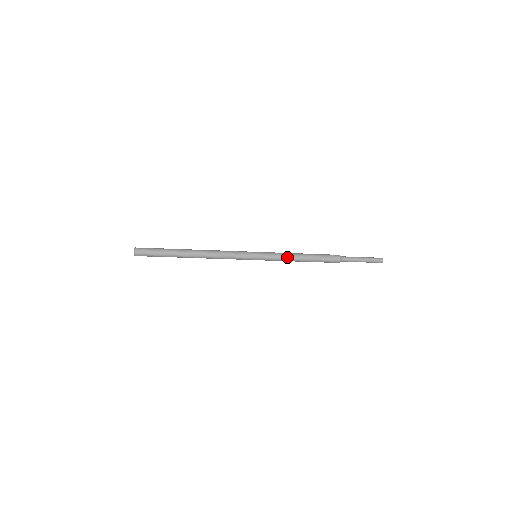
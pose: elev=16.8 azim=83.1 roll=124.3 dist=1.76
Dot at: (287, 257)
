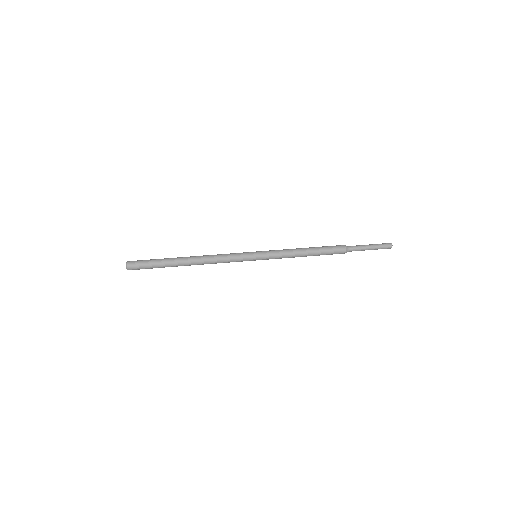
Dot at: occluded
